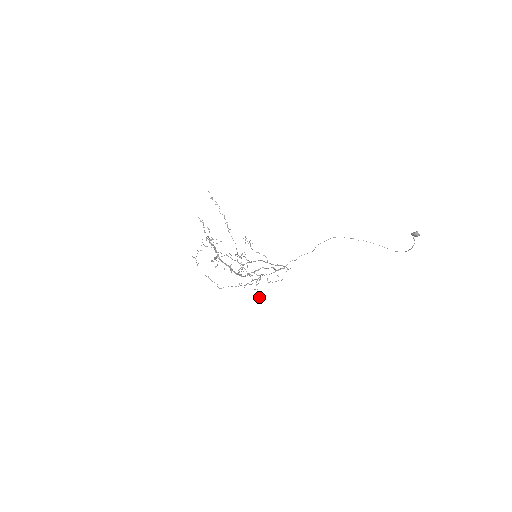
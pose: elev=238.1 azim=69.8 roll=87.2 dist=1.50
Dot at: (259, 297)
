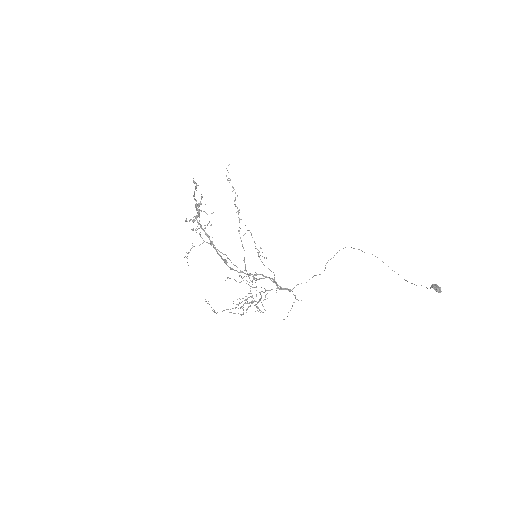
Dot at: occluded
